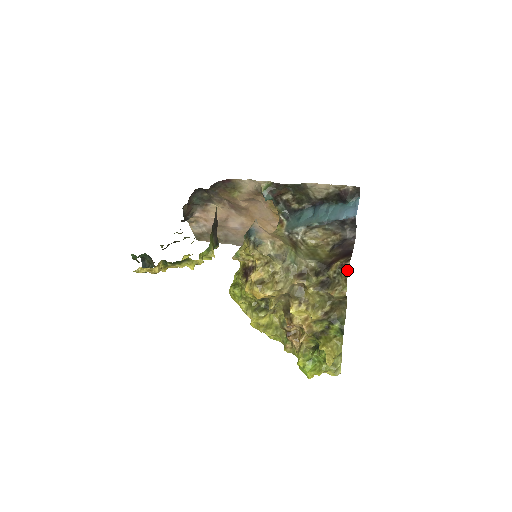
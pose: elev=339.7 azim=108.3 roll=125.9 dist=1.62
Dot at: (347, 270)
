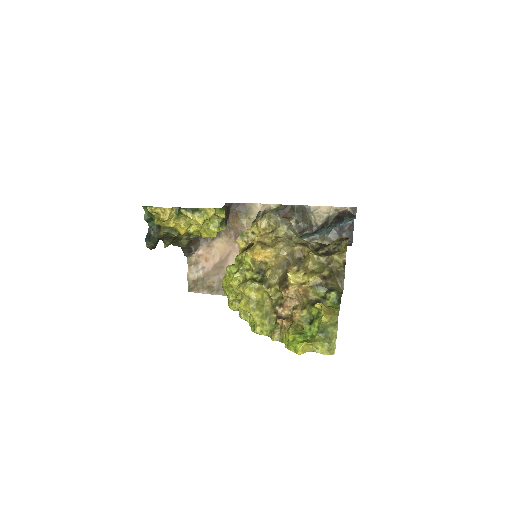
Dot at: (347, 239)
